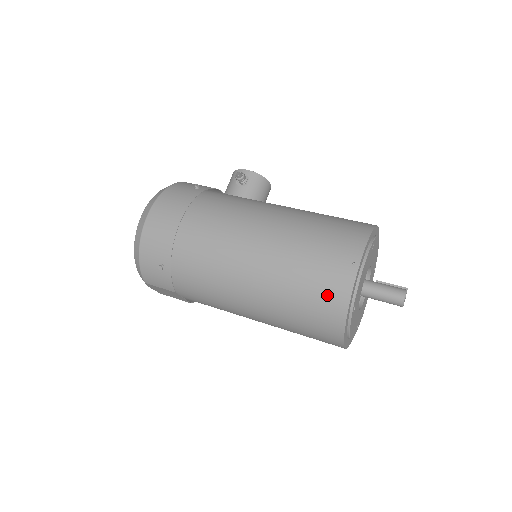
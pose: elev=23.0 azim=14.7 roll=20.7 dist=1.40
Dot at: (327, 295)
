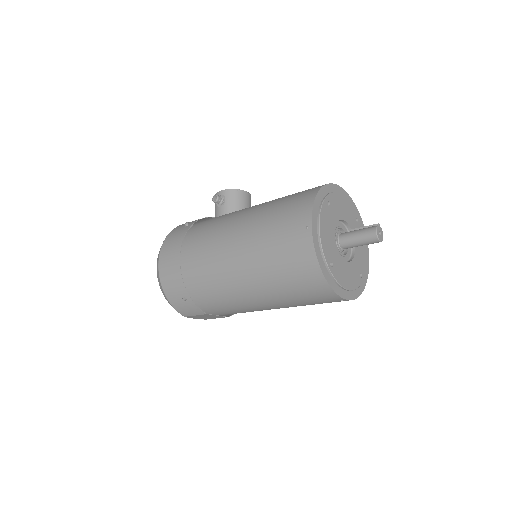
Dot at: (299, 264)
